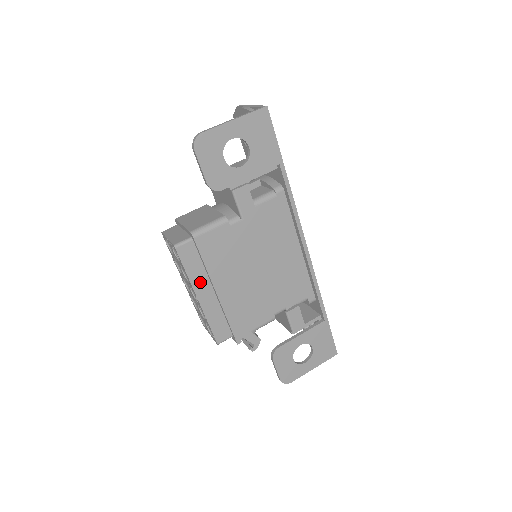
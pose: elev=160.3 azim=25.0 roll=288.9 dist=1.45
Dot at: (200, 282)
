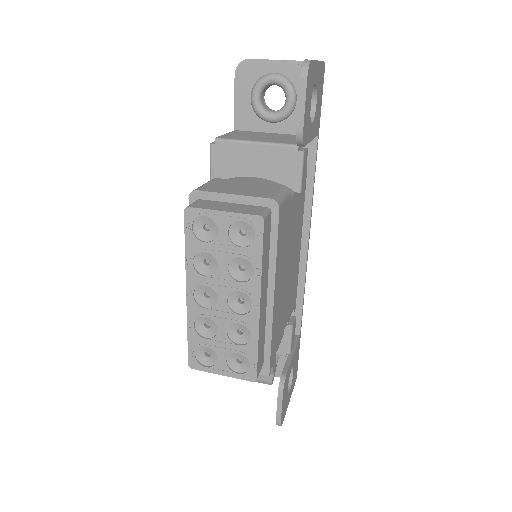
Dot at: (264, 279)
